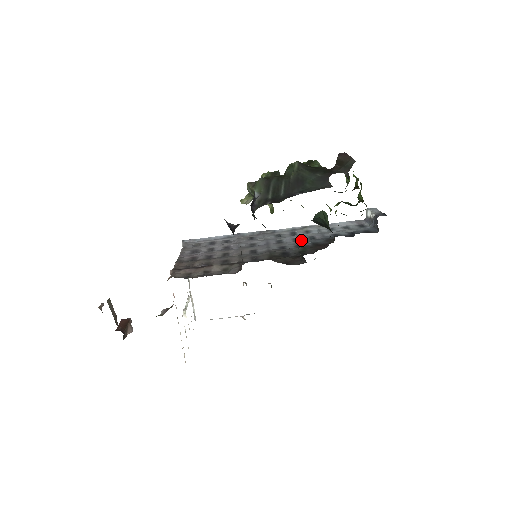
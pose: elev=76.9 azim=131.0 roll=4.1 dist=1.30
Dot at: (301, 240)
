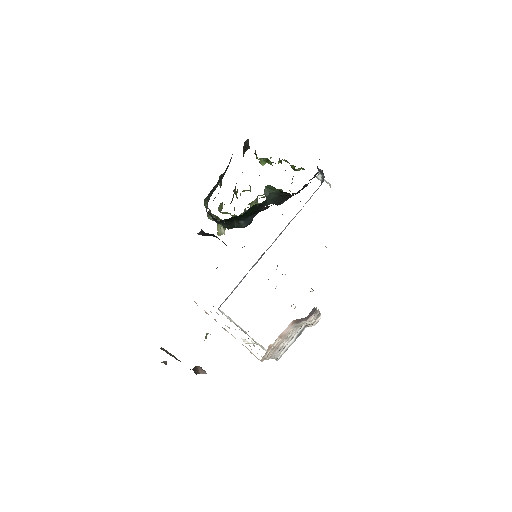
Dot at: occluded
